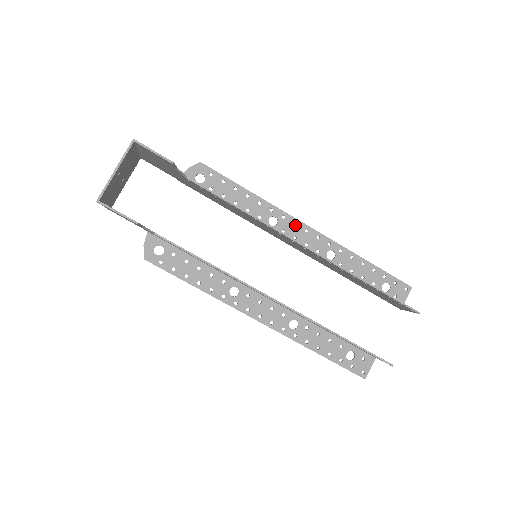
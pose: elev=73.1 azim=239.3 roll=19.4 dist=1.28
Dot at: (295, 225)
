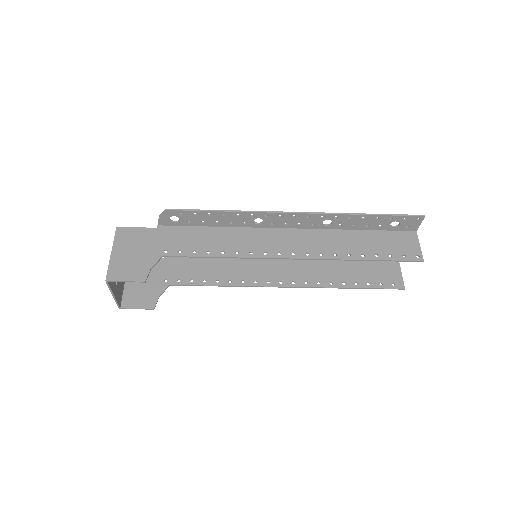
Dot at: (280, 217)
